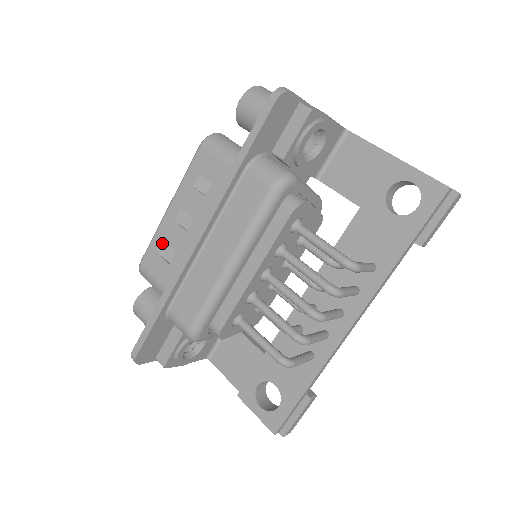
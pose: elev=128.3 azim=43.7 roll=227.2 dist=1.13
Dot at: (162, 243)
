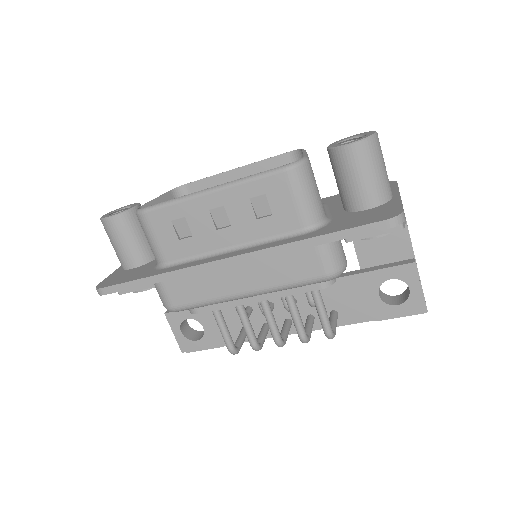
Dot at: (182, 217)
